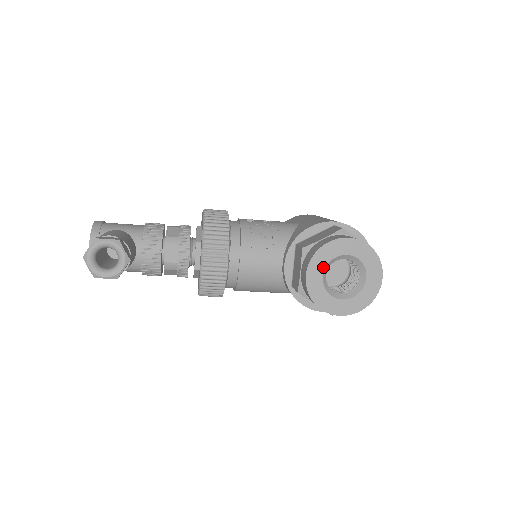
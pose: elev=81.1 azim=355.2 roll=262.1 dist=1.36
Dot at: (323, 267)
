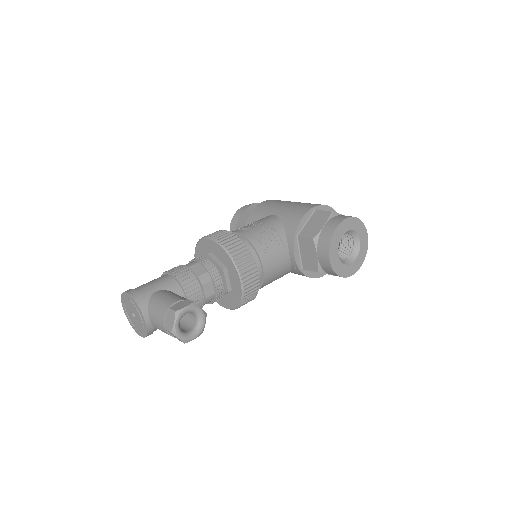
Dot at: (337, 247)
